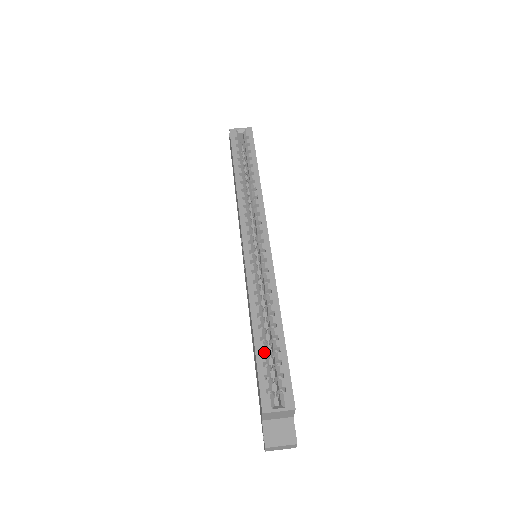
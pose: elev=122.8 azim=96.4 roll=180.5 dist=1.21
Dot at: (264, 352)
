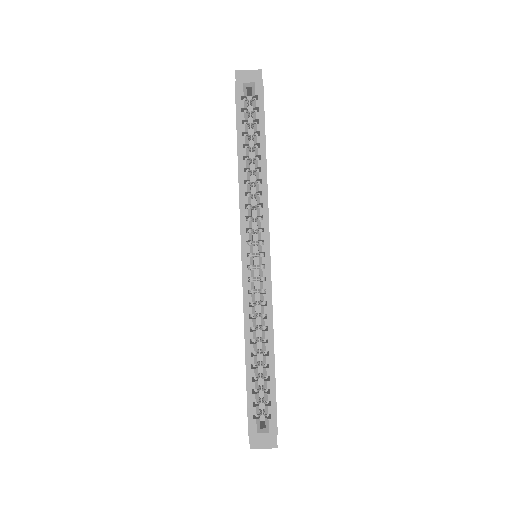
Dot at: (255, 376)
